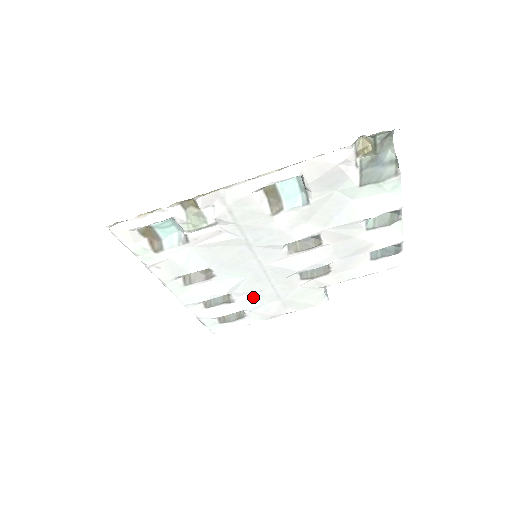
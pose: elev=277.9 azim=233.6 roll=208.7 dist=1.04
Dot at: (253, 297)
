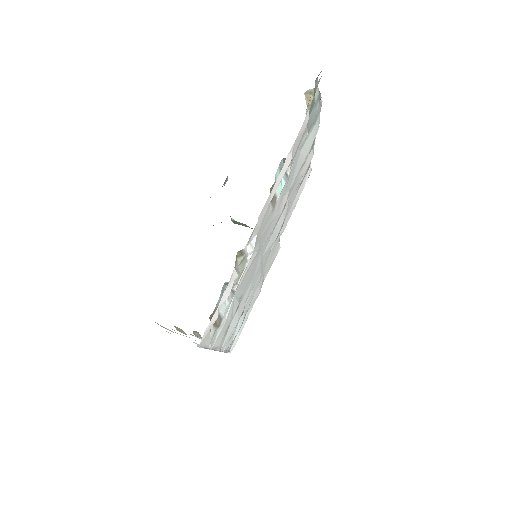
Dot at: (252, 292)
